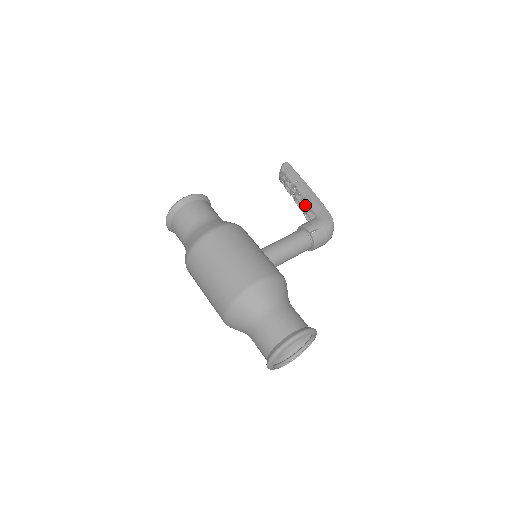
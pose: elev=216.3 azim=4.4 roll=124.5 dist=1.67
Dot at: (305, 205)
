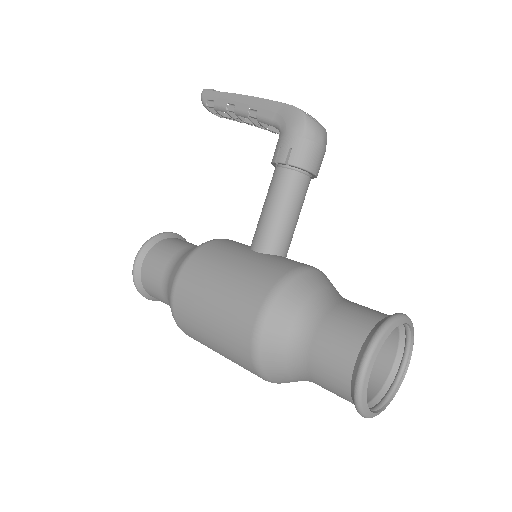
Dot at: occluded
